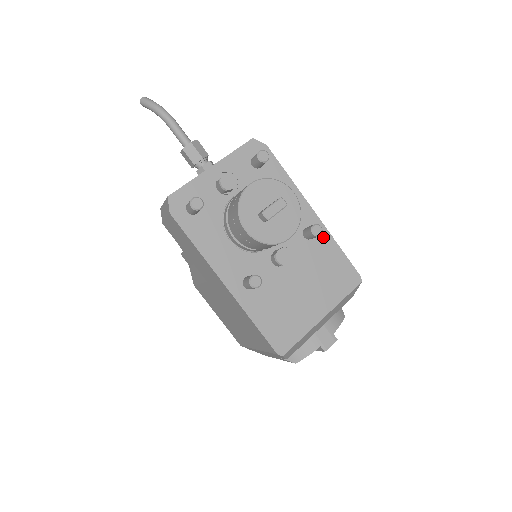
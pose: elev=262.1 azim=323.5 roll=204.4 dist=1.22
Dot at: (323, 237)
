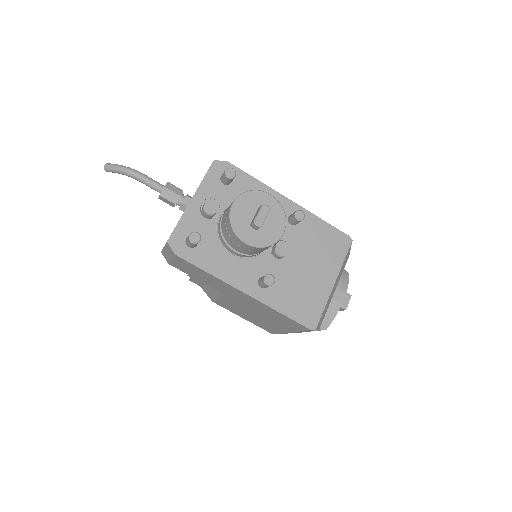
Dot at: (306, 218)
